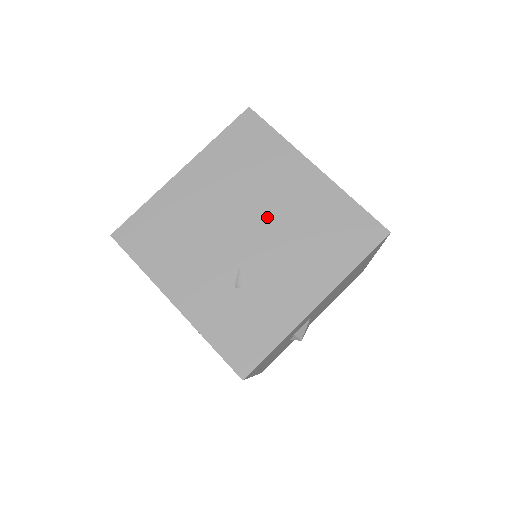
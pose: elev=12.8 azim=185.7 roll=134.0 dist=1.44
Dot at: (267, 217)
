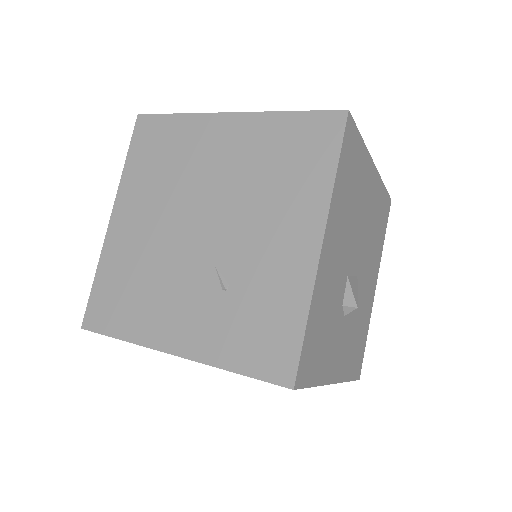
Dot at: (213, 197)
